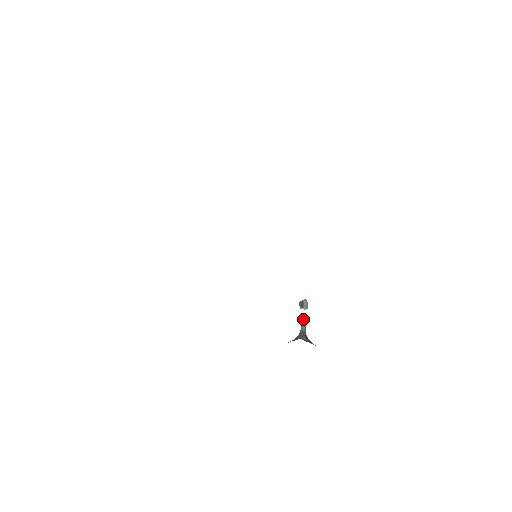
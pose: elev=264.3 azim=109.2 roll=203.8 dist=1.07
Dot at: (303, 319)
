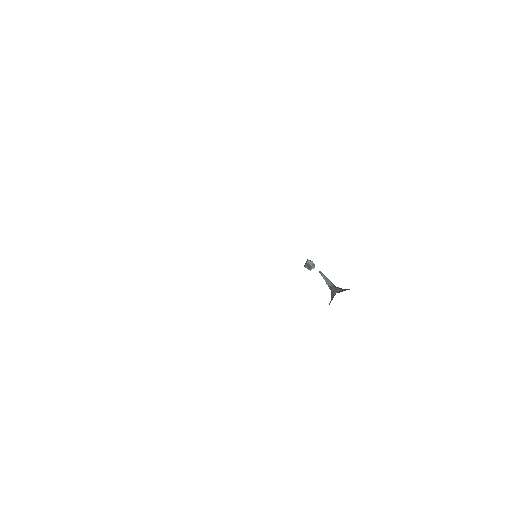
Dot at: occluded
